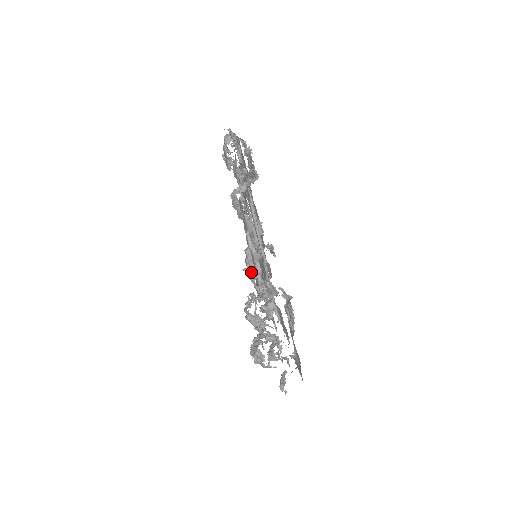
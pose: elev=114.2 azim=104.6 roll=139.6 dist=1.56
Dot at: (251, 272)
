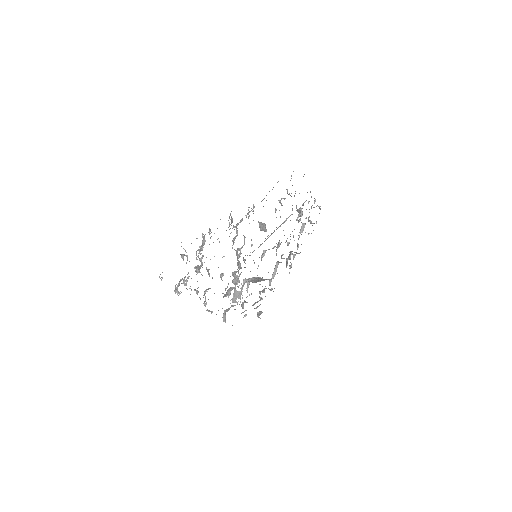
Dot at: (239, 249)
